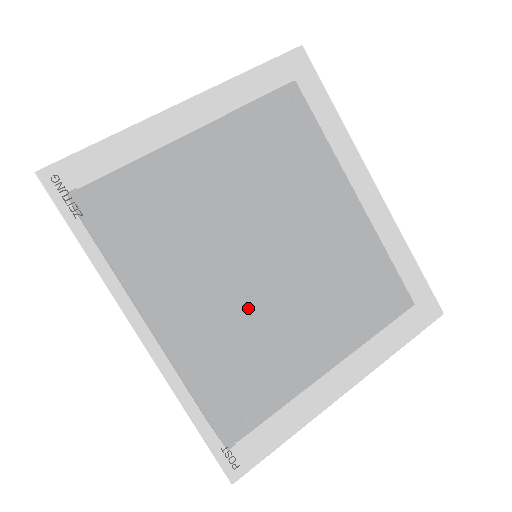
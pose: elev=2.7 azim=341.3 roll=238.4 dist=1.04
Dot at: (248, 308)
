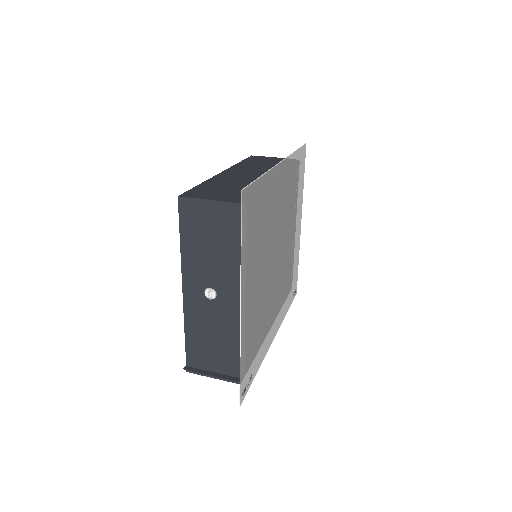
Dot at: (282, 276)
